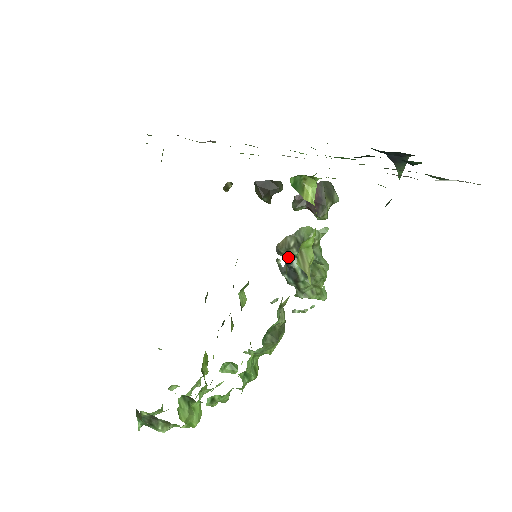
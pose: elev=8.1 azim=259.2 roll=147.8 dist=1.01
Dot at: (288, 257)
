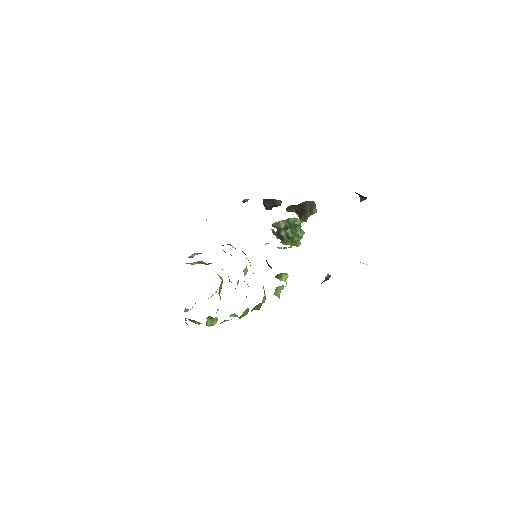
Dot at: (279, 229)
